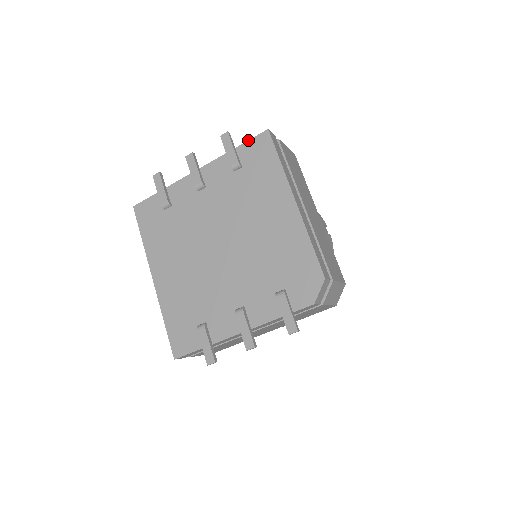
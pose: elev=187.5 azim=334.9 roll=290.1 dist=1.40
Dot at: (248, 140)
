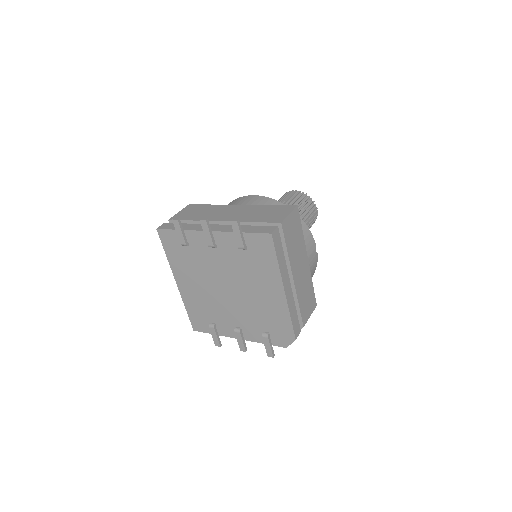
Dot at: (254, 233)
